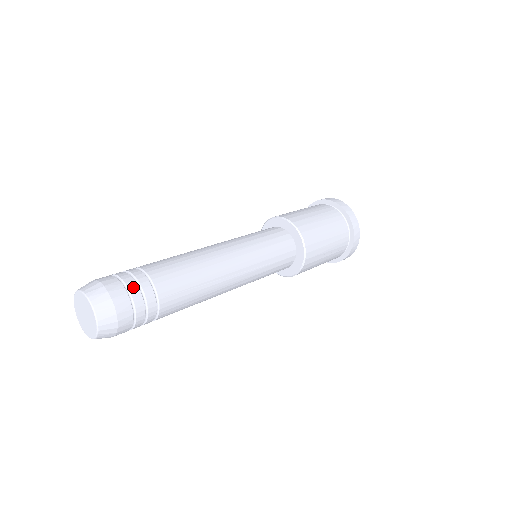
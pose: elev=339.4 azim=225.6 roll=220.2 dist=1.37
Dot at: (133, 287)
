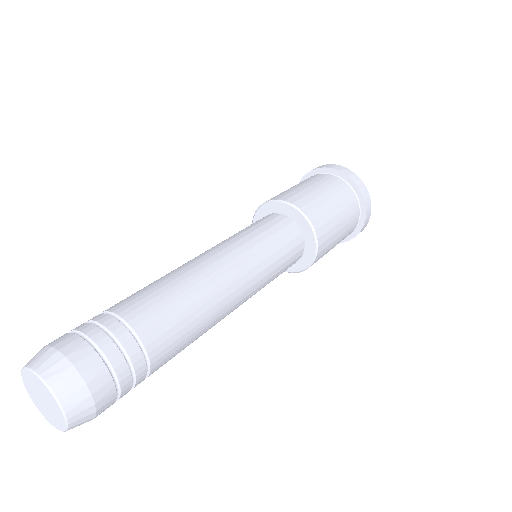
Dot at: (87, 328)
